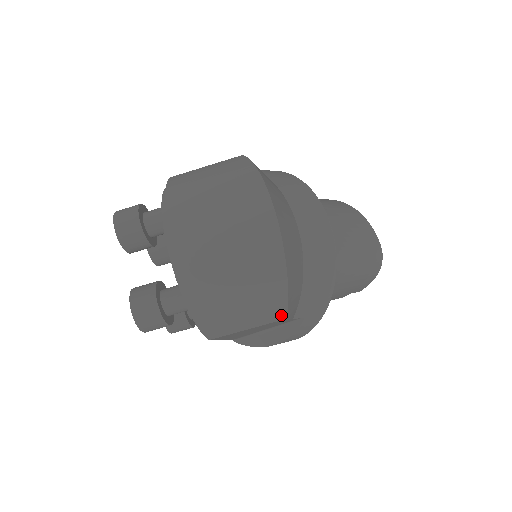
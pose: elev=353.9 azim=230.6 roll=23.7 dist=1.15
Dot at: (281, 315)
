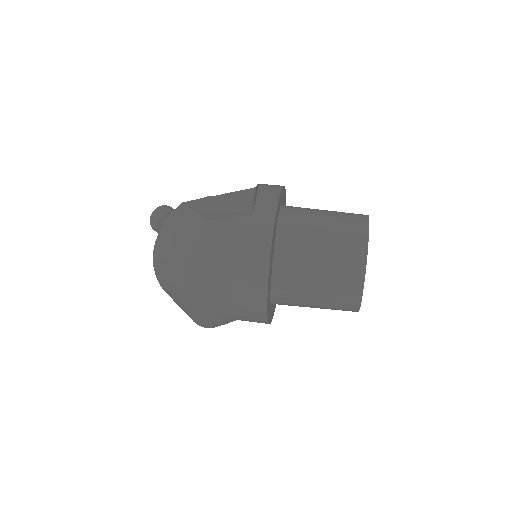
Dot at: occluded
